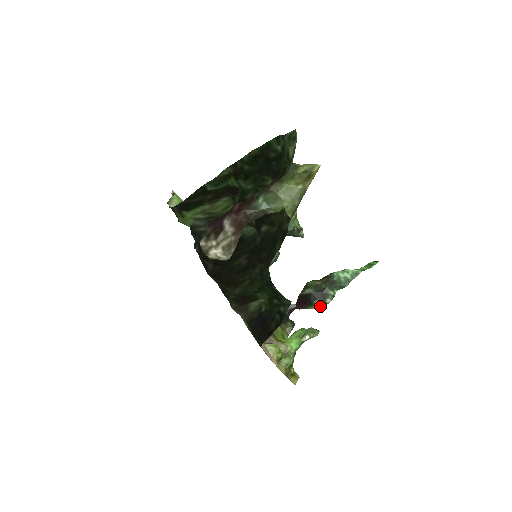
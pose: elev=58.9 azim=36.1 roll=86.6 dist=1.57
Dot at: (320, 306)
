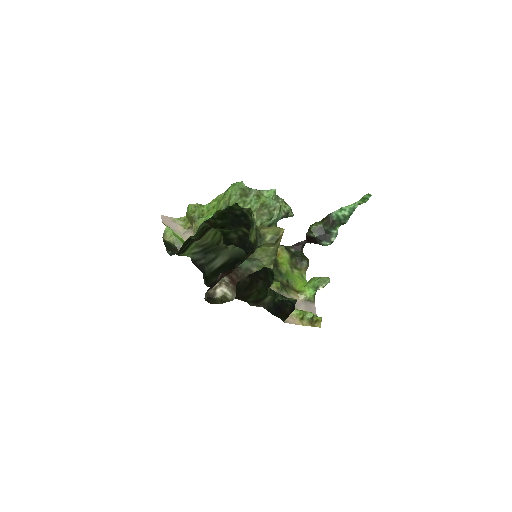
Dot at: (327, 245)
